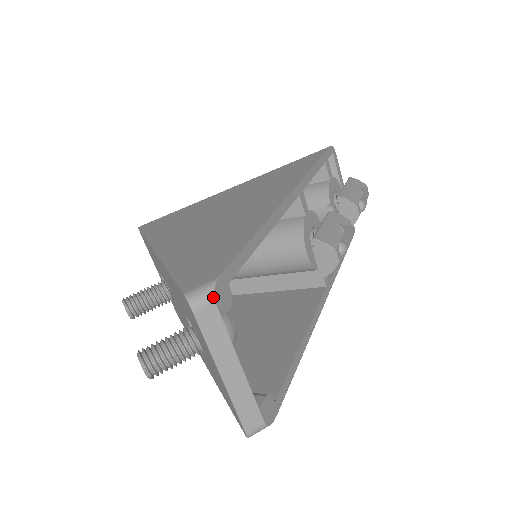
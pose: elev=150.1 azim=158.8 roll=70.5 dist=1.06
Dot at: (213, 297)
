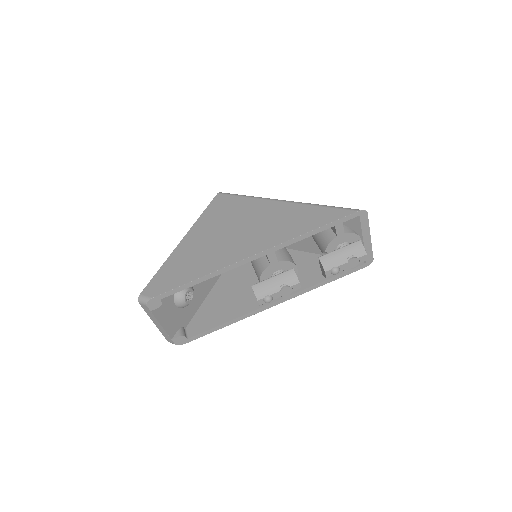
Dot at: (146, 304)
